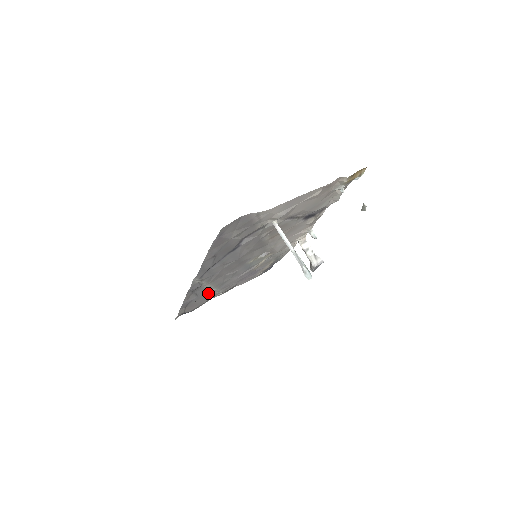
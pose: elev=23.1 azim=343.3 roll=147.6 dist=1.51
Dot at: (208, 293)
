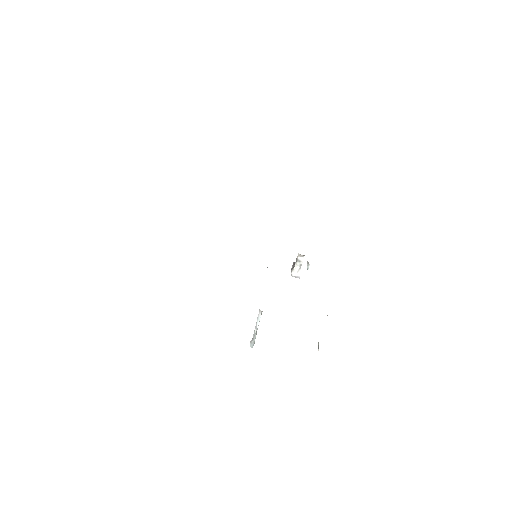
Dot at: occluded
